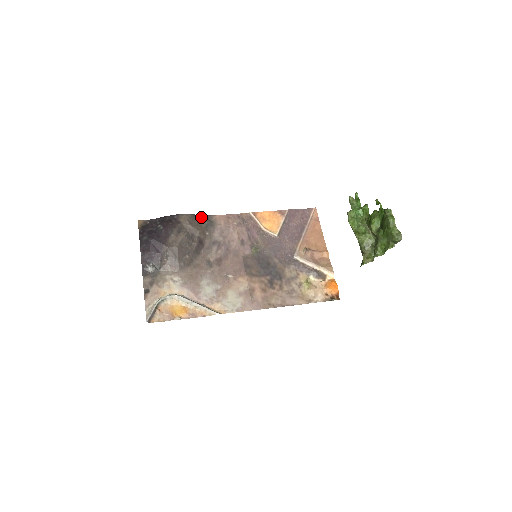
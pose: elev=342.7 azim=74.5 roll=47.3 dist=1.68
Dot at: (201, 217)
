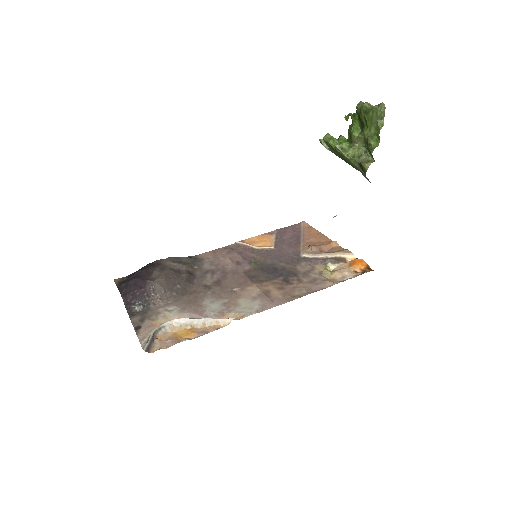
Dot at: (184, 257)
